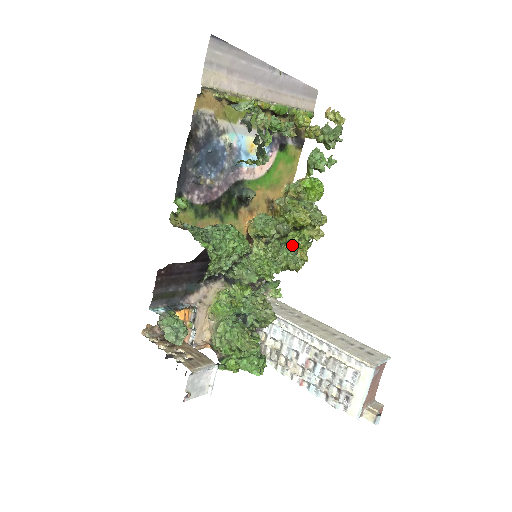
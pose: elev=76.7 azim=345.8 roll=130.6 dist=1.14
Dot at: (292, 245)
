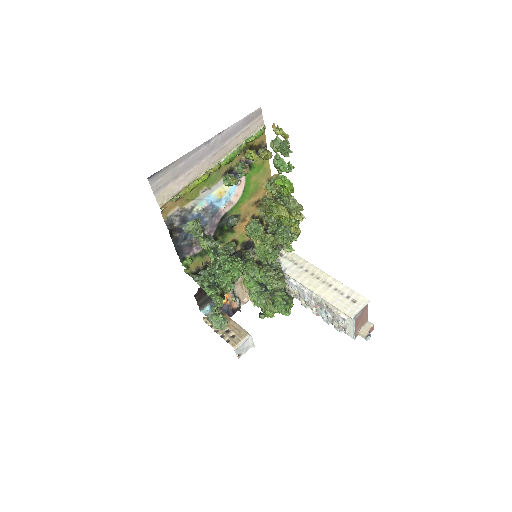
Dot at: (285, 227)
